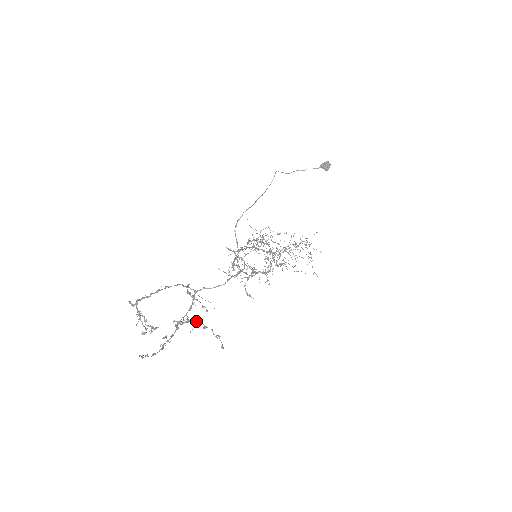
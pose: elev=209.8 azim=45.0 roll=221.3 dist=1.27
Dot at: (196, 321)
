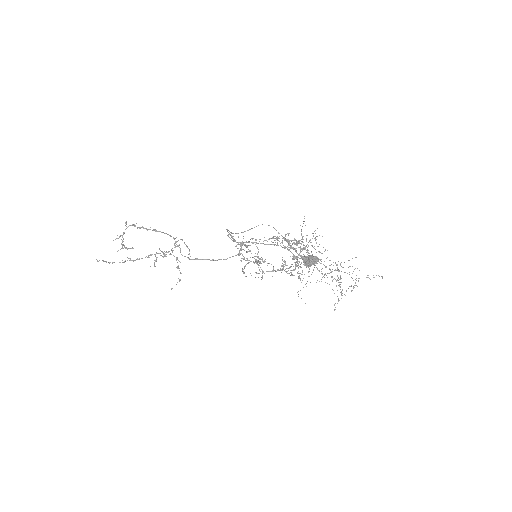
Dot at: (176, 259)
